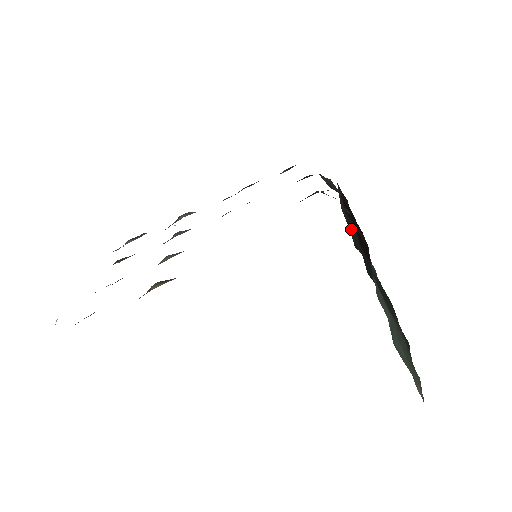
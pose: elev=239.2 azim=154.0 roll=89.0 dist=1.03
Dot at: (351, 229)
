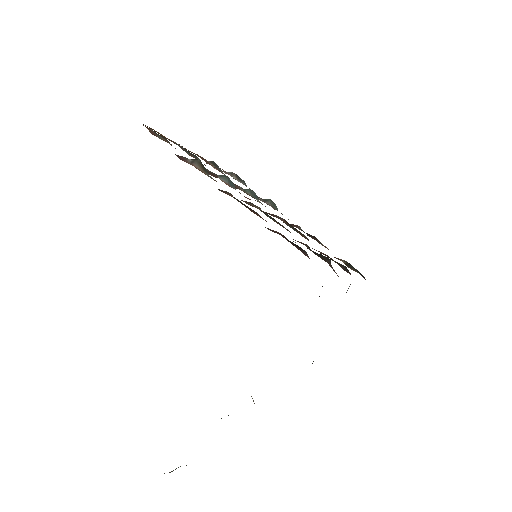
Dot at: occluded
